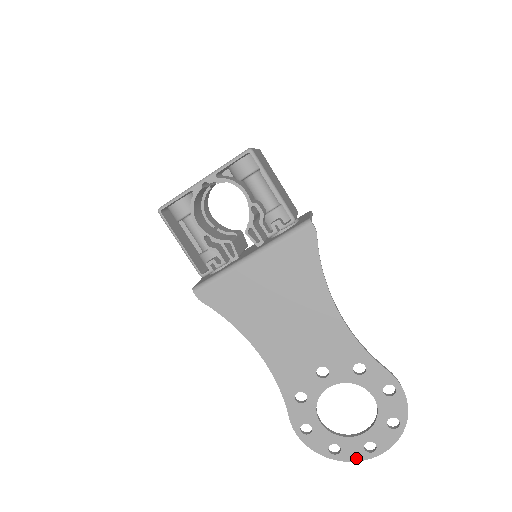
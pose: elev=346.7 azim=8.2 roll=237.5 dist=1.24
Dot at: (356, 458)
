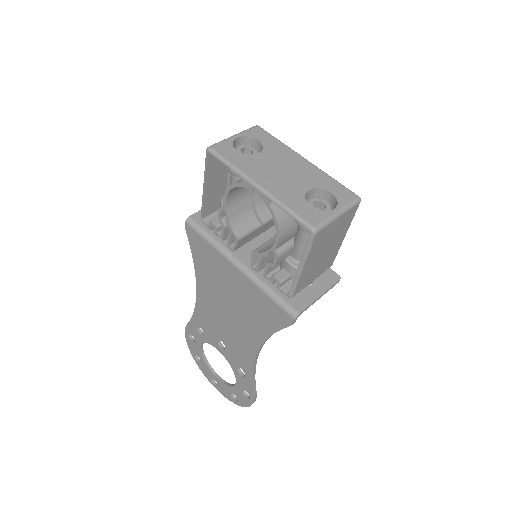
Dot at: (204, 373)
